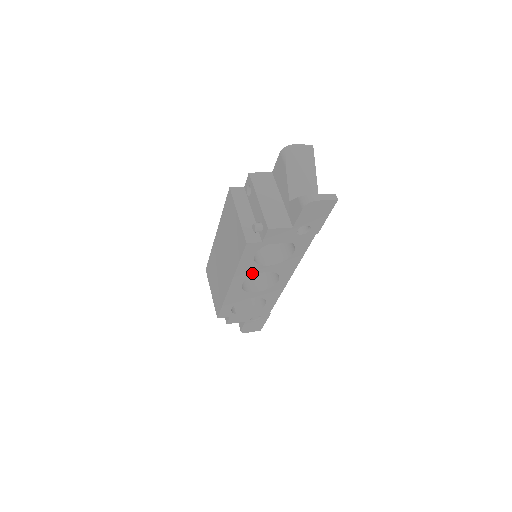
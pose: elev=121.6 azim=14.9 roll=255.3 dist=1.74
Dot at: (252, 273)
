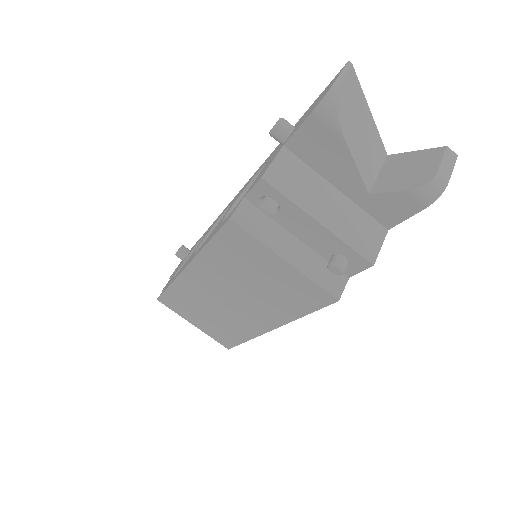
Dot at: occluded
